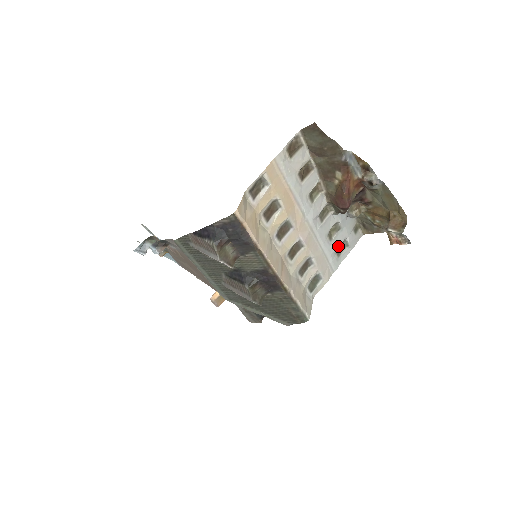
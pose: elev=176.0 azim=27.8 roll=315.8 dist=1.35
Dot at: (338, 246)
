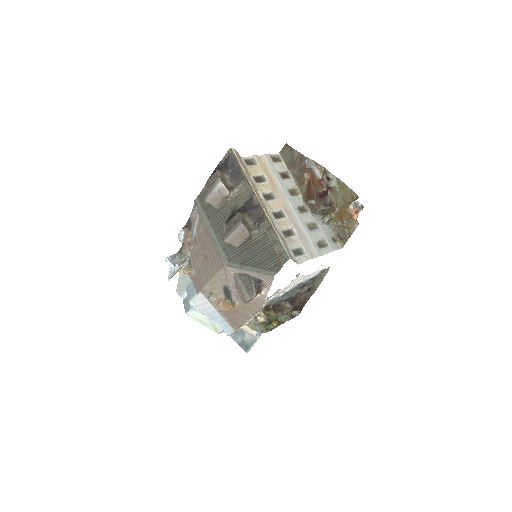
Dot at: (318, 240)
